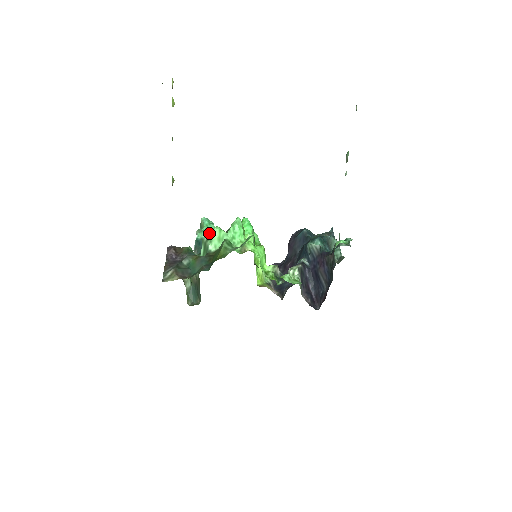
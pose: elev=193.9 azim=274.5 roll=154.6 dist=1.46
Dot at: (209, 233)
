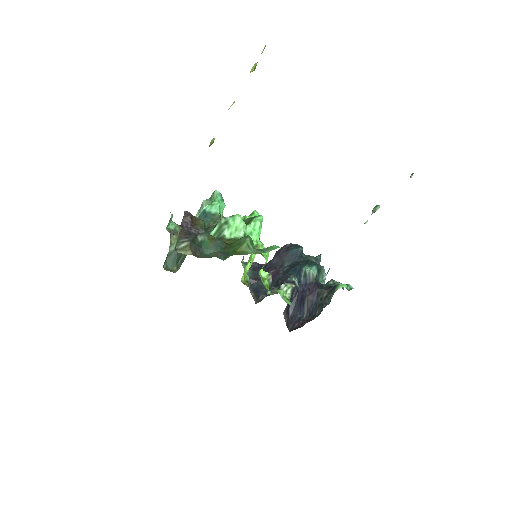
Dot at: (229, 217)
